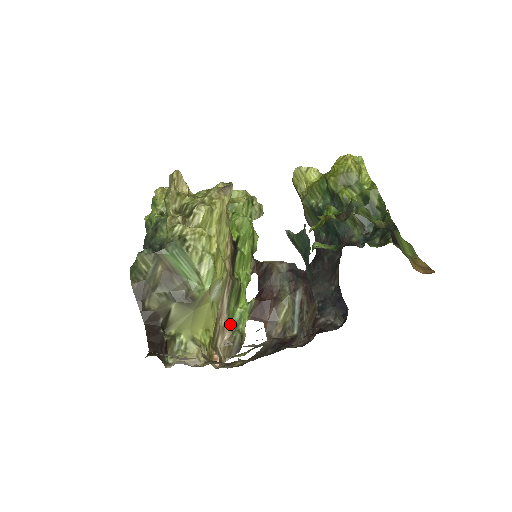
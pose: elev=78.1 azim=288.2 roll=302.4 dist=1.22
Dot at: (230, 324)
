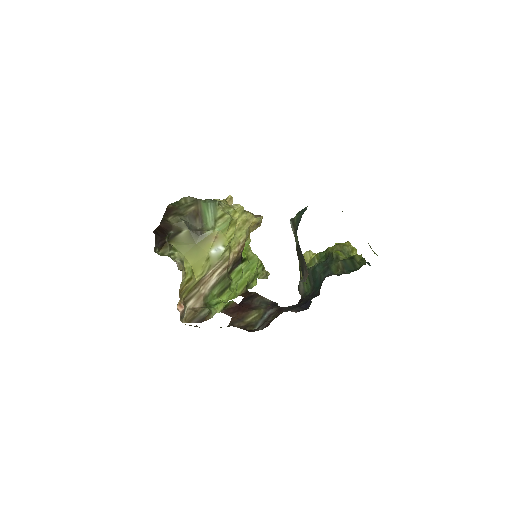
Dot at: (205, 302)
